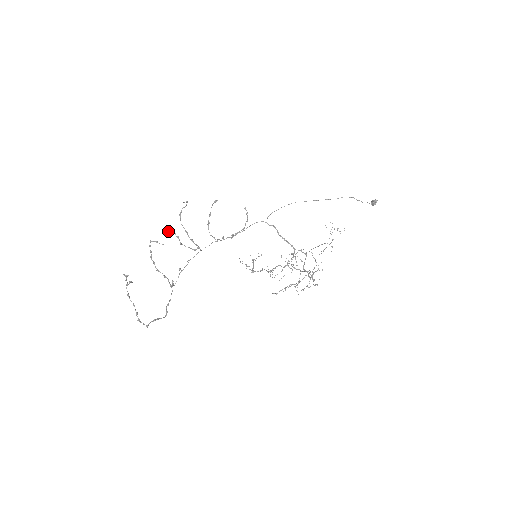
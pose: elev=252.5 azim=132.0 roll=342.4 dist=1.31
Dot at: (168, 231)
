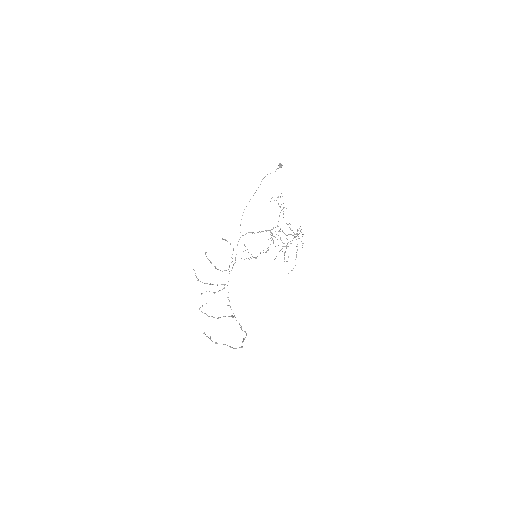
Dot at: occluded
